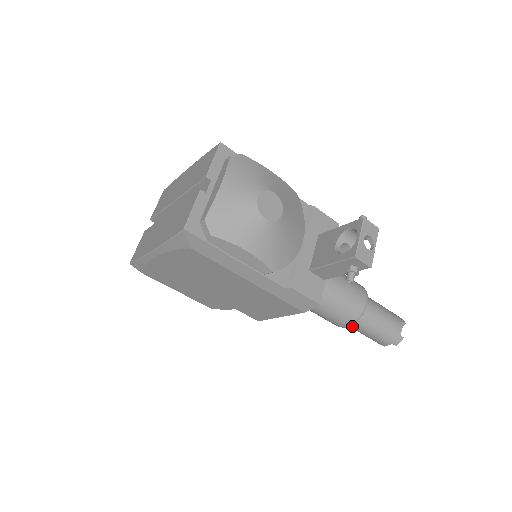
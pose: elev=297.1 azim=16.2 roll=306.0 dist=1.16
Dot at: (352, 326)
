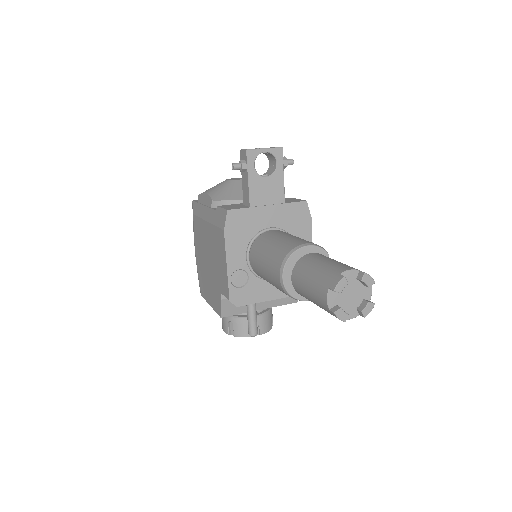
Dot at: (293, 281)
